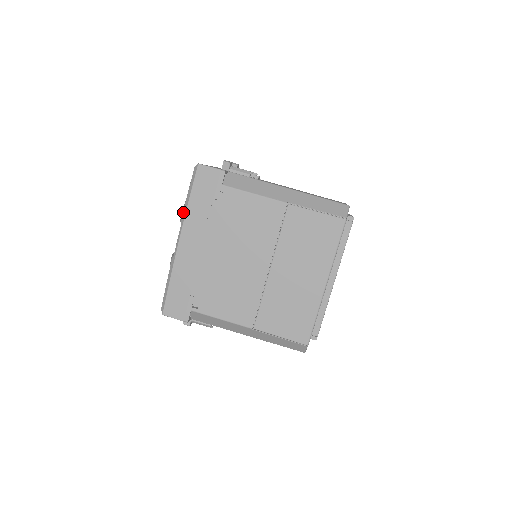
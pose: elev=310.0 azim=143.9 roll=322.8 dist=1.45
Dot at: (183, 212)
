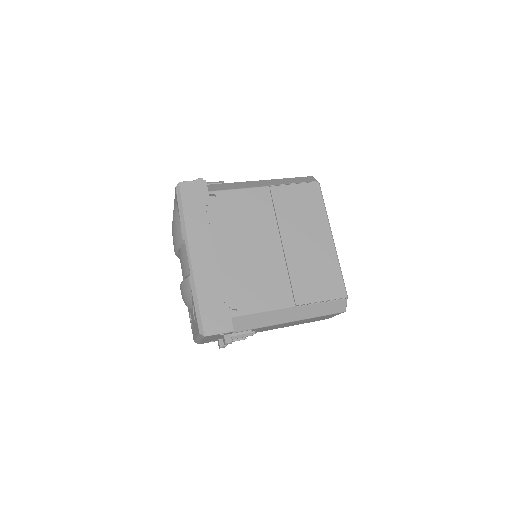
Dot at: (182, 229)
